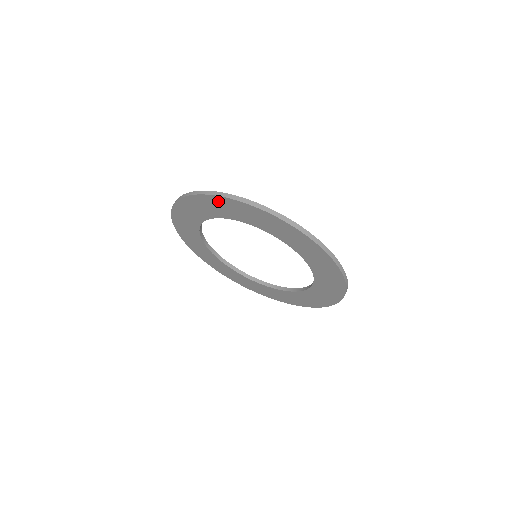
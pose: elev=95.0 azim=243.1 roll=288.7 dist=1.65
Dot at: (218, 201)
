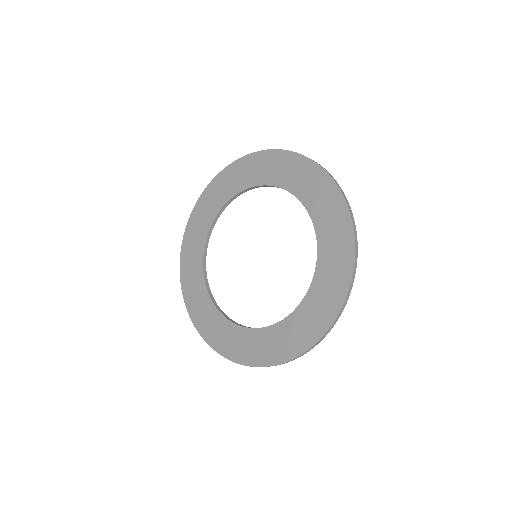
Dot at: (300, 164)
